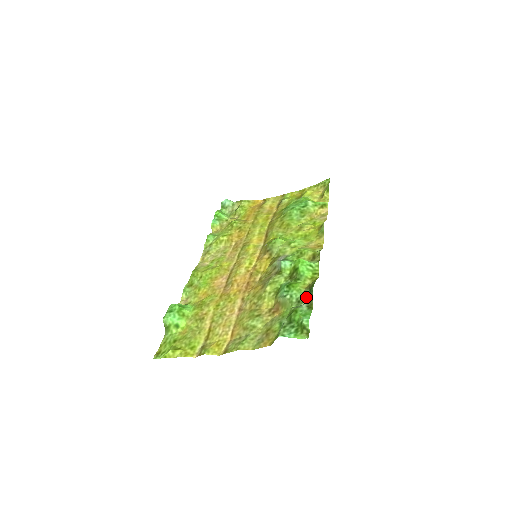
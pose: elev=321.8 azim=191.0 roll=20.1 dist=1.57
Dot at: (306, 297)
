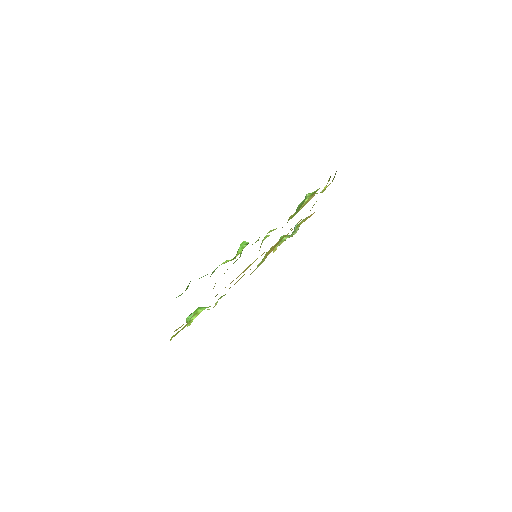
Dot at: occluded
